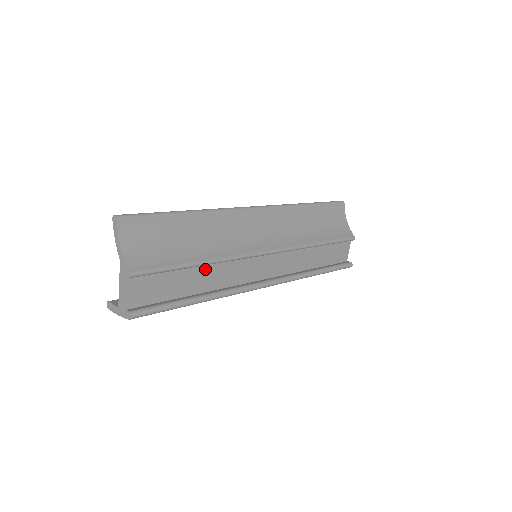
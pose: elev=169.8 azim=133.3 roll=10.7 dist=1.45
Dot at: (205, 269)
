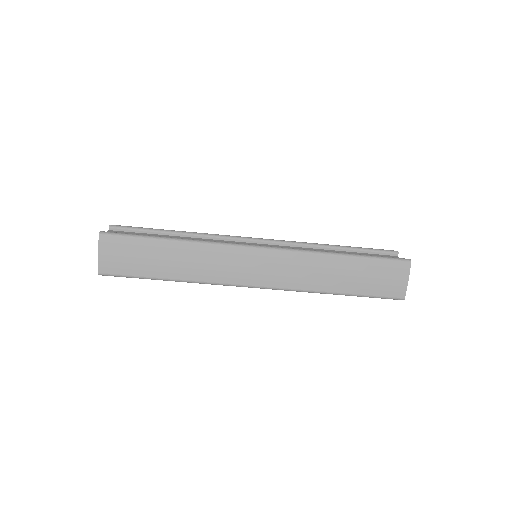
Dot at: occluded
